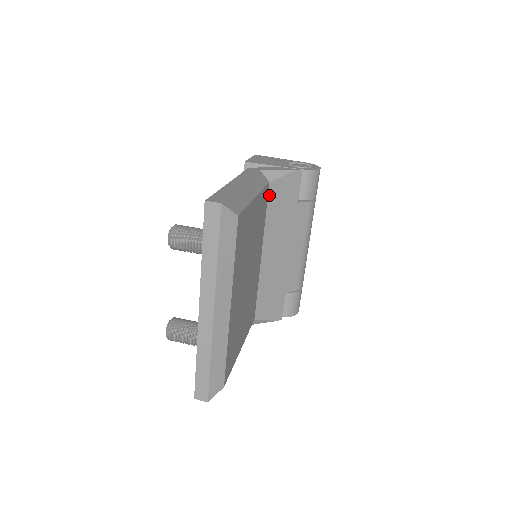
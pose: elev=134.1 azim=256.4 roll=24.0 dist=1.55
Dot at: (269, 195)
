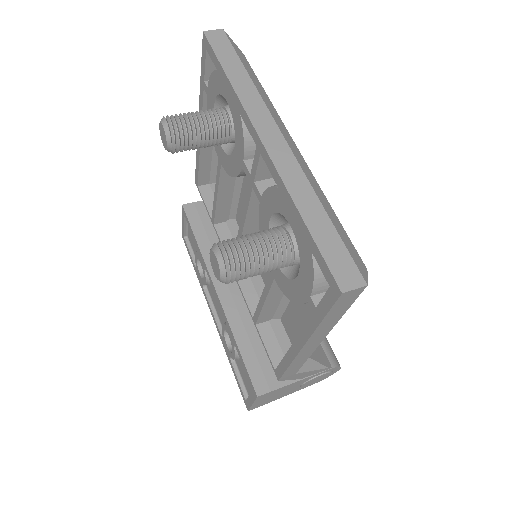
Dot at: occluded
